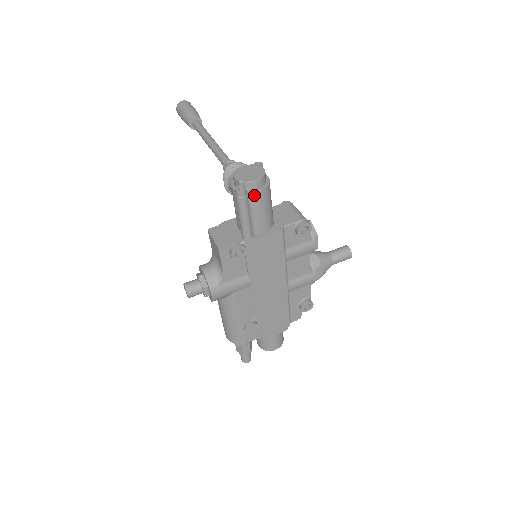
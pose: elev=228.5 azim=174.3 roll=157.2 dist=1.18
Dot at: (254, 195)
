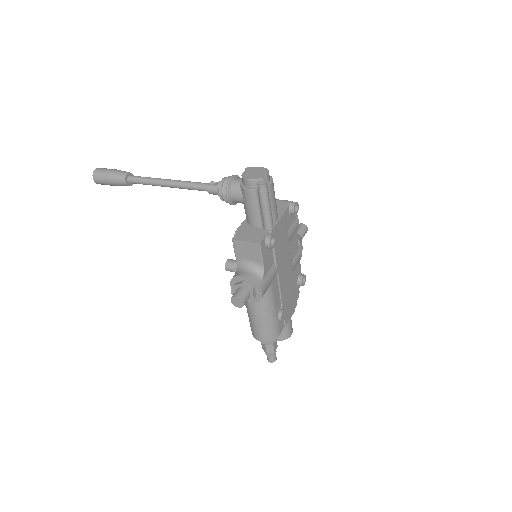
Dot at: (270, 187)
